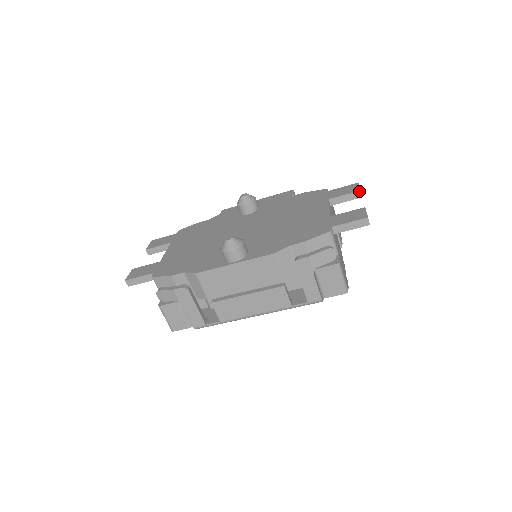
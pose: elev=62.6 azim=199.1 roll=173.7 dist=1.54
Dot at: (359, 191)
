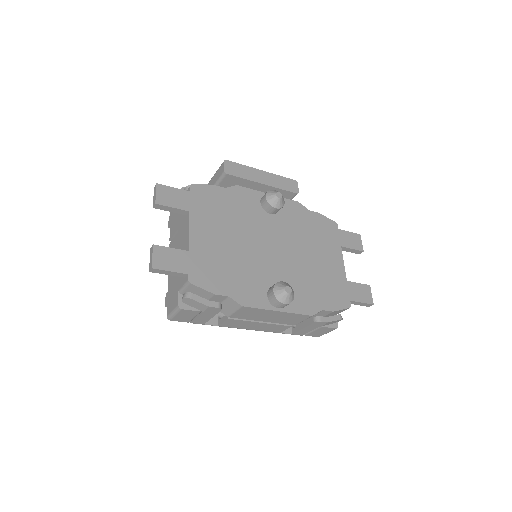
Dot at: (363, 251)
